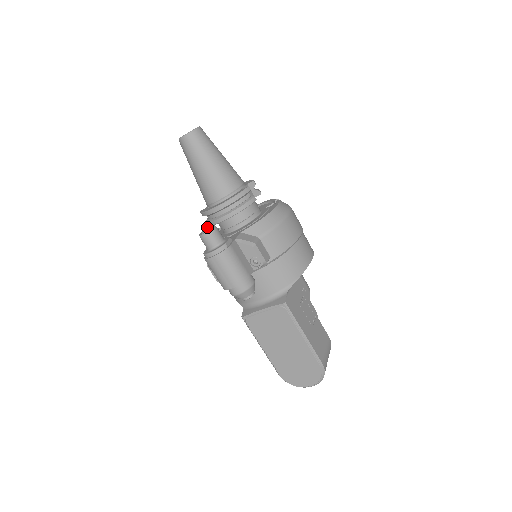
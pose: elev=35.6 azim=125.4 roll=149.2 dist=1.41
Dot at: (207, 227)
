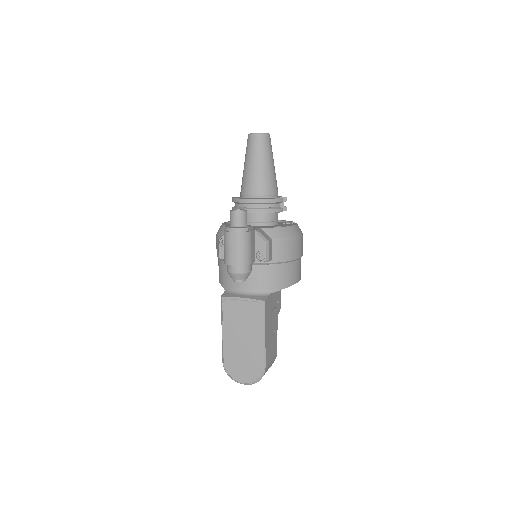
Dot at: occluded
